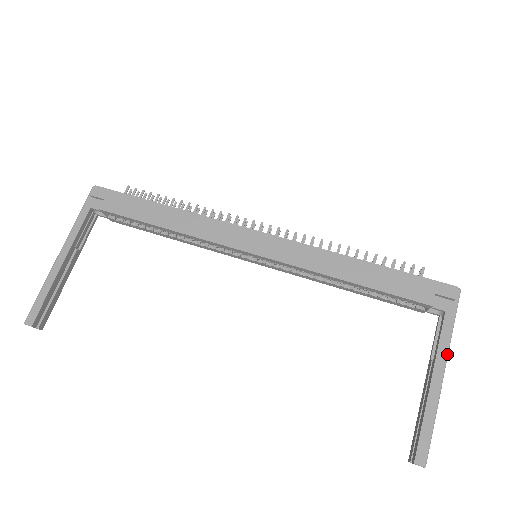
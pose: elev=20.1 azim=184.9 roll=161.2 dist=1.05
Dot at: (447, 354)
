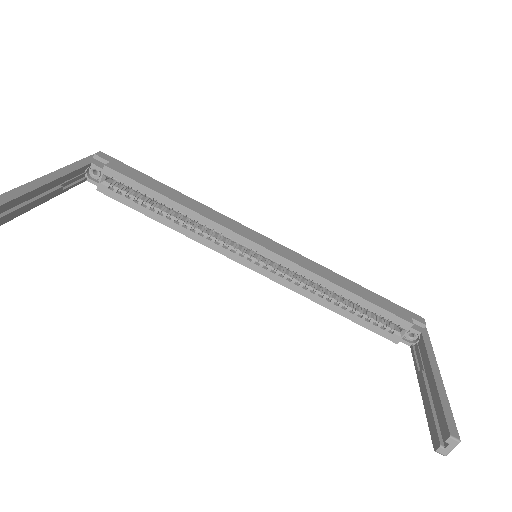
Dot at: occluded
